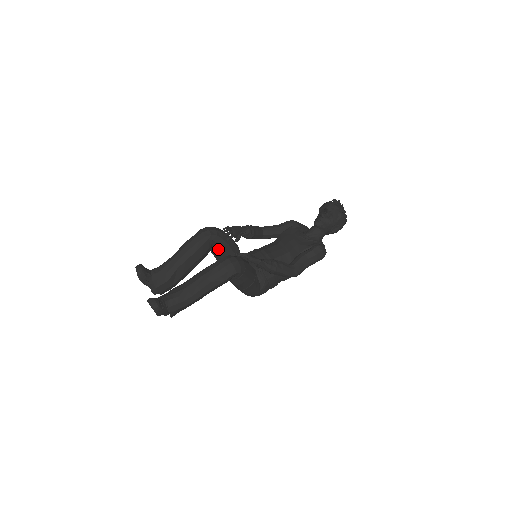
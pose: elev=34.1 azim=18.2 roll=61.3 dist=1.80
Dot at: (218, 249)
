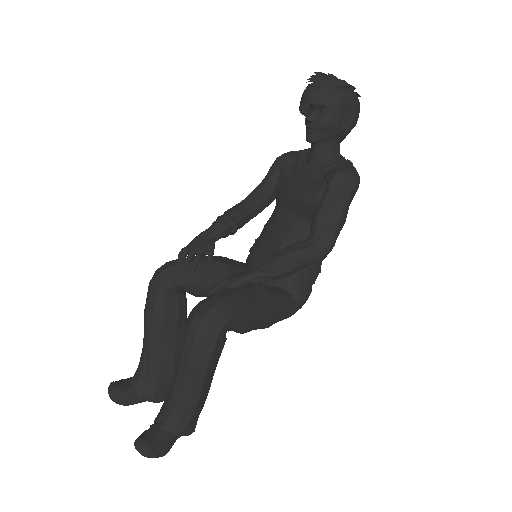
Dot at: (193, 290)
